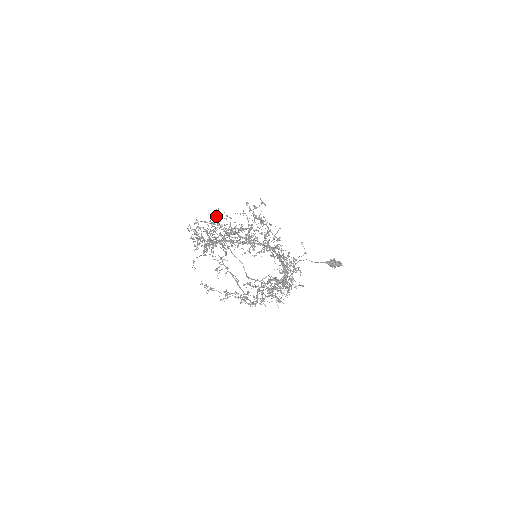
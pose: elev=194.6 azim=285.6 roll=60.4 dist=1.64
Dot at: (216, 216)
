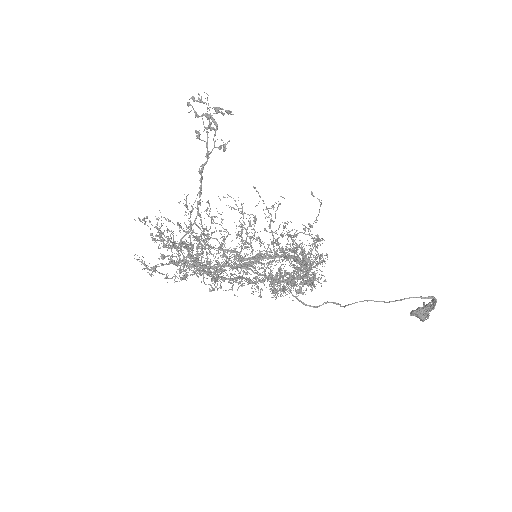
Dot at: (207, 237)
